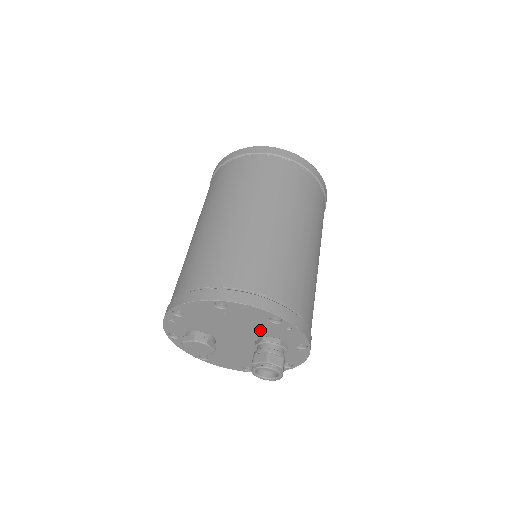
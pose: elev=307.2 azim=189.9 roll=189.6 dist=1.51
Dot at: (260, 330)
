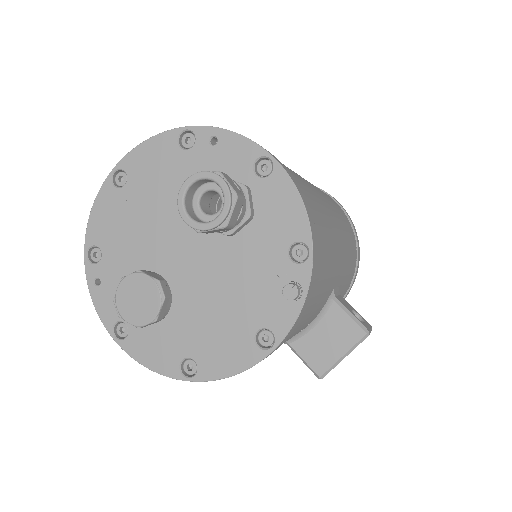
Dot at: occluded
